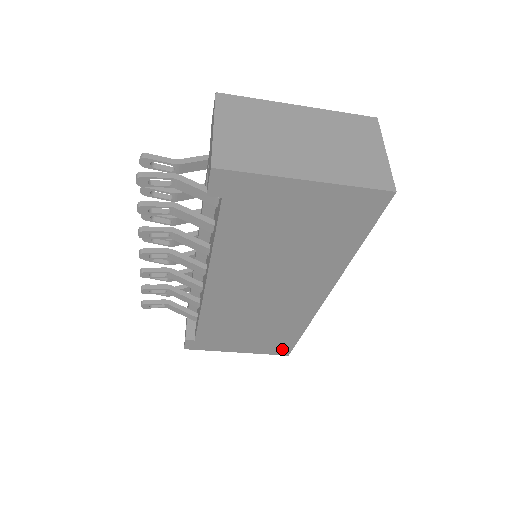
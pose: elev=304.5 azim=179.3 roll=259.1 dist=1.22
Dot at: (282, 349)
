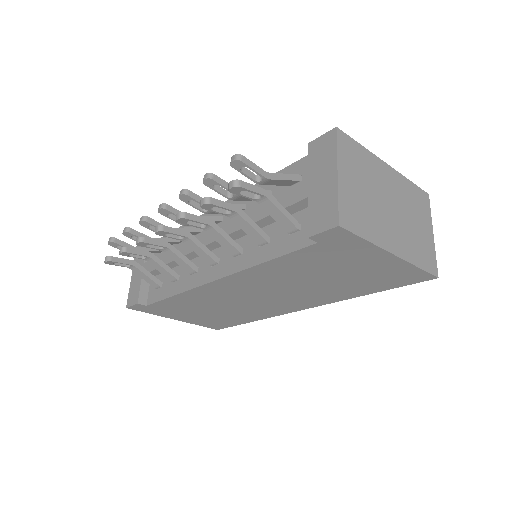
Dot at: (218, 326)
